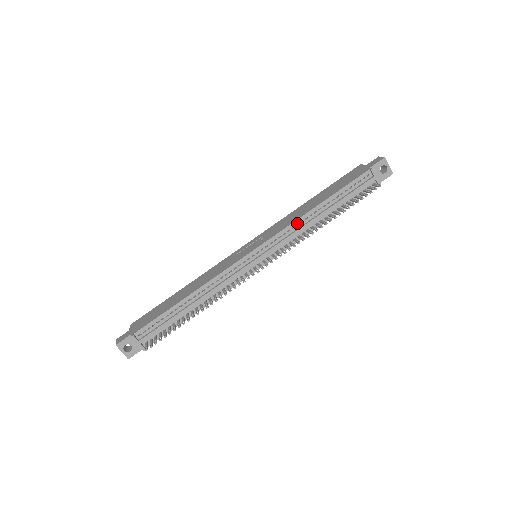
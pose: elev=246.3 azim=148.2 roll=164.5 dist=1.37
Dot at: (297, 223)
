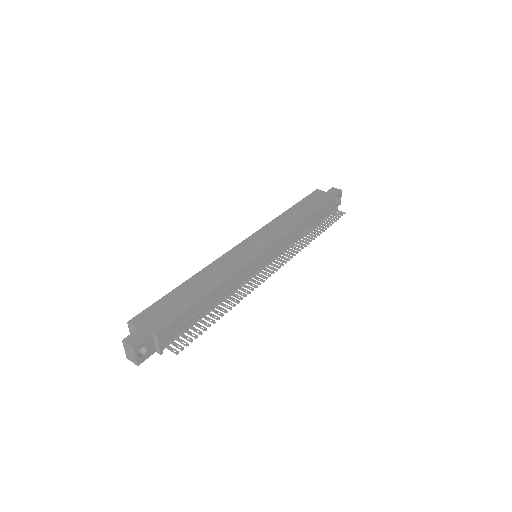
Dot at: (294, 231)
